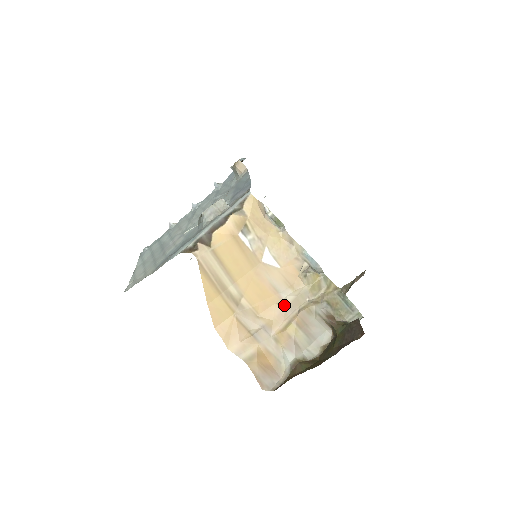
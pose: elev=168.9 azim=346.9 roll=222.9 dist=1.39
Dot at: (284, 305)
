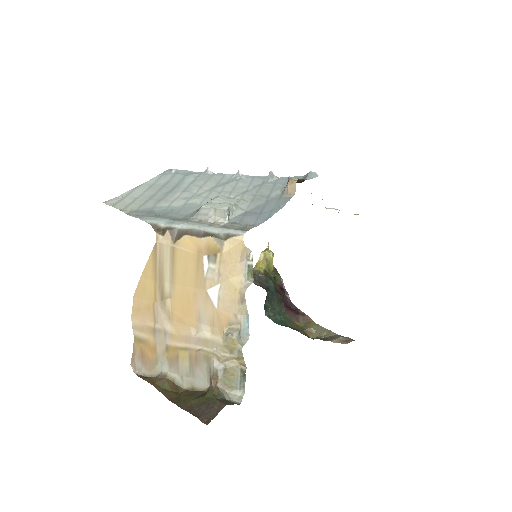
Dot at: (195, 334)
